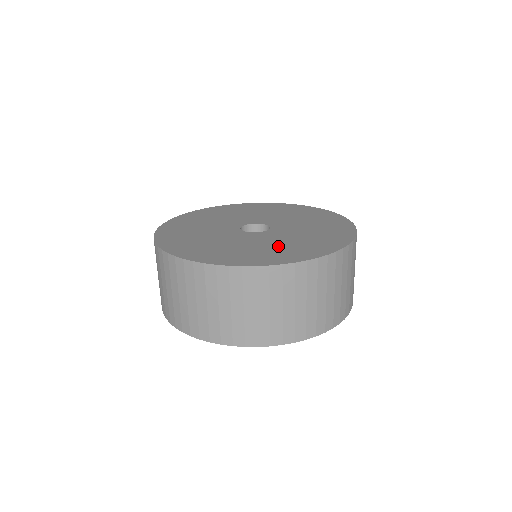
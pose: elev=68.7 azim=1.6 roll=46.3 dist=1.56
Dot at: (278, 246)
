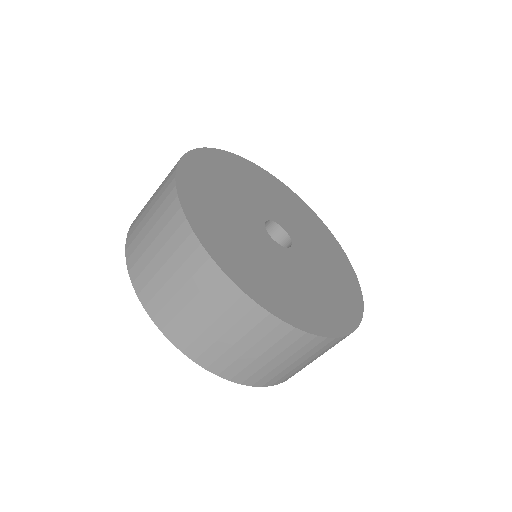
Dot at: (276, 277)
